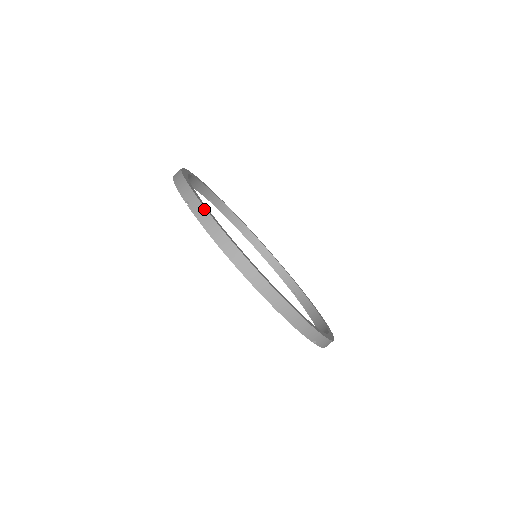
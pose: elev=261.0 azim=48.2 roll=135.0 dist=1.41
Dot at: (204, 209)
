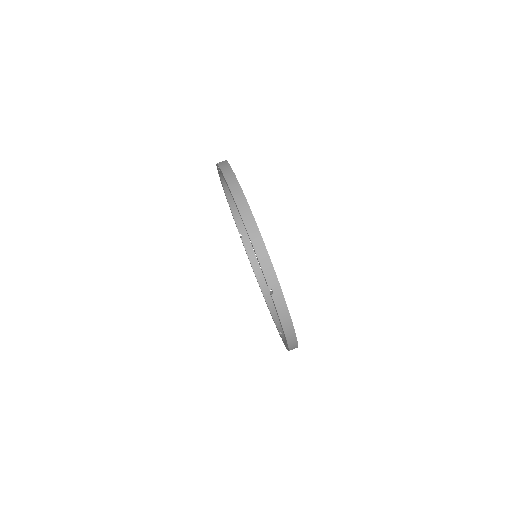
Dot at: (227, 163)
